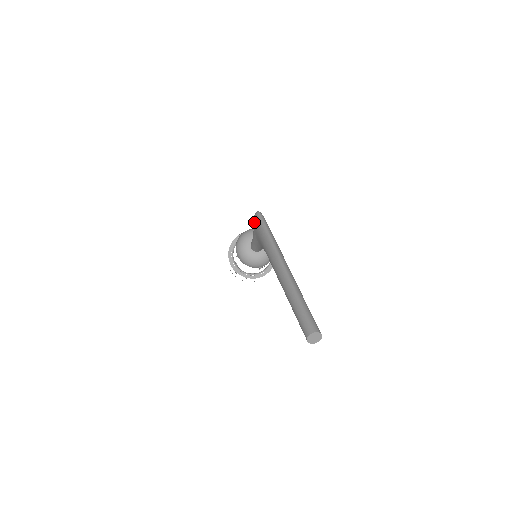
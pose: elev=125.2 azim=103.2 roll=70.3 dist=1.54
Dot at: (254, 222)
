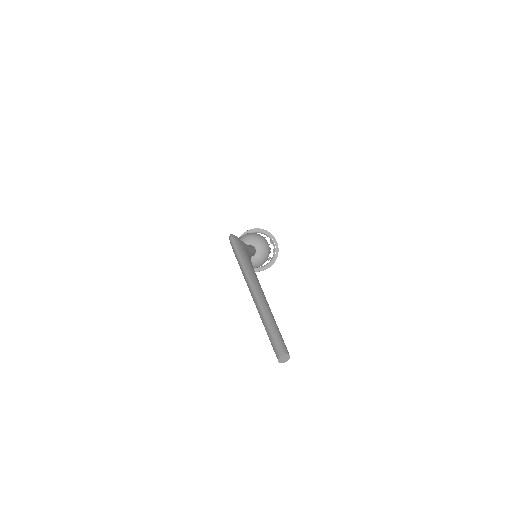
Dot at: occluded
